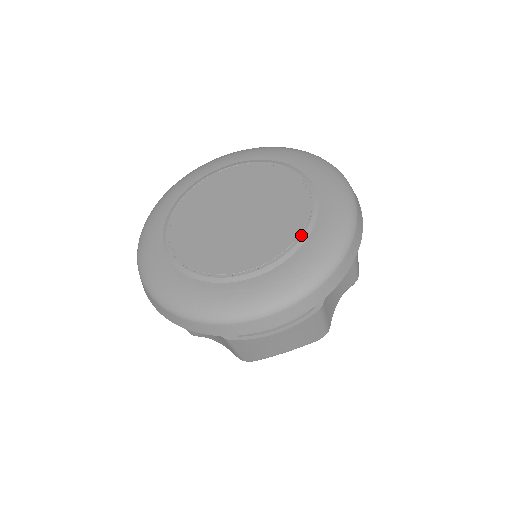
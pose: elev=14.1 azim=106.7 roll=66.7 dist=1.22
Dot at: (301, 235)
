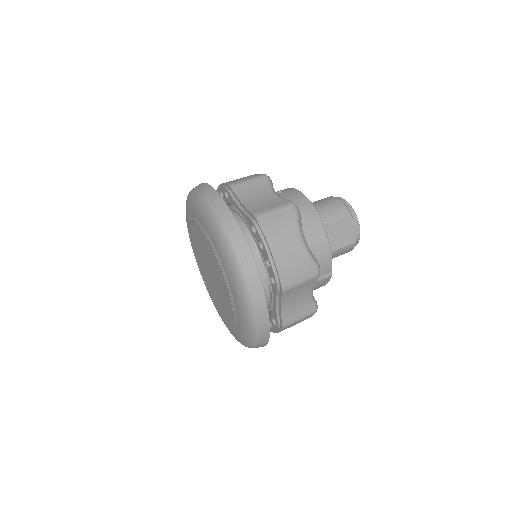
Dot at: (233, 312)
